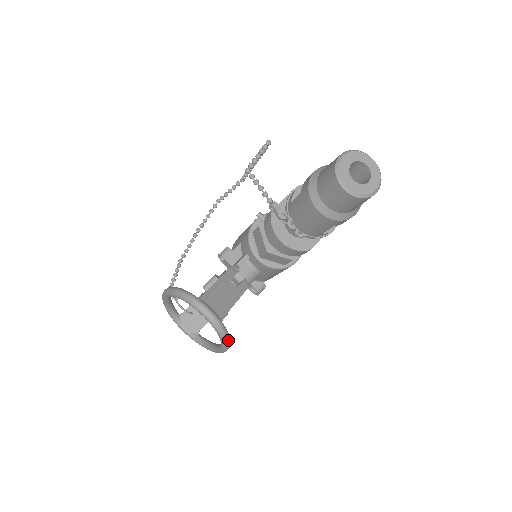
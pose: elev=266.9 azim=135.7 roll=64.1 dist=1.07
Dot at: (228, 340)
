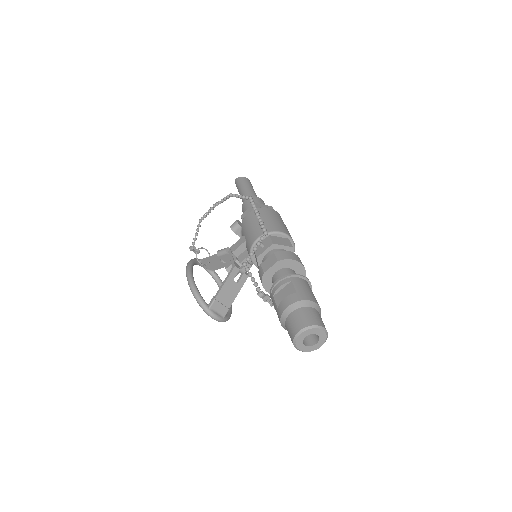
Dot at: (229, 318)
